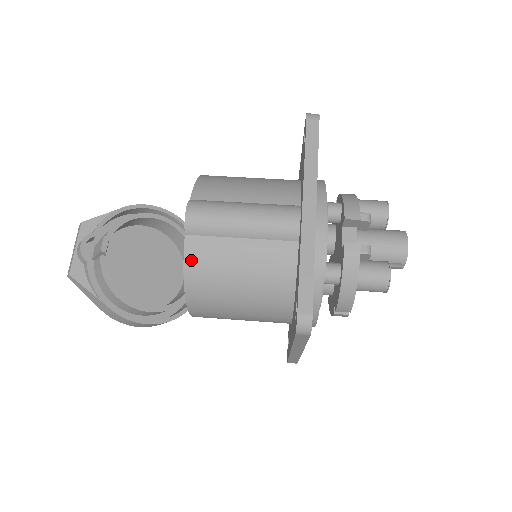
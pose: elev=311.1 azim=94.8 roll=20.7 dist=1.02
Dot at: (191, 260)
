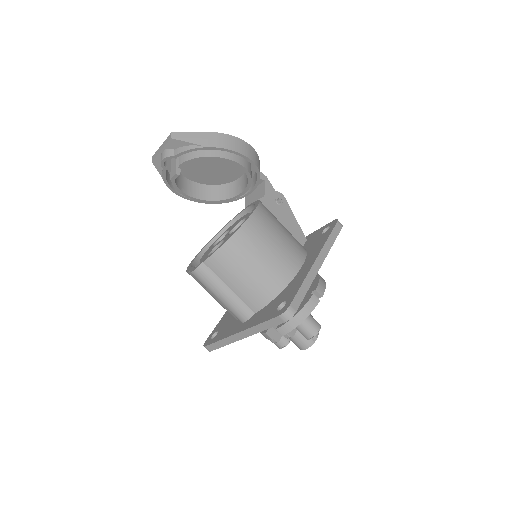
Dot at: occluded
